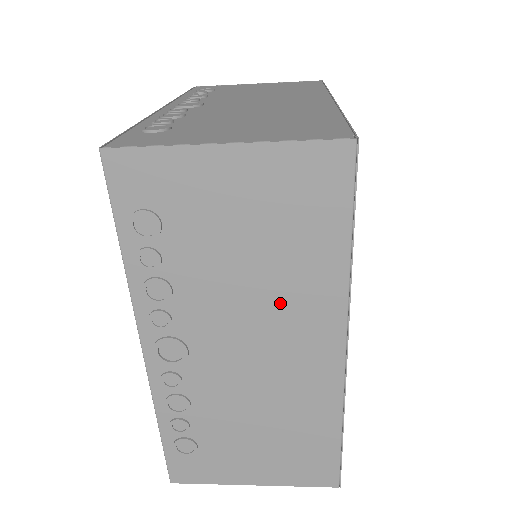
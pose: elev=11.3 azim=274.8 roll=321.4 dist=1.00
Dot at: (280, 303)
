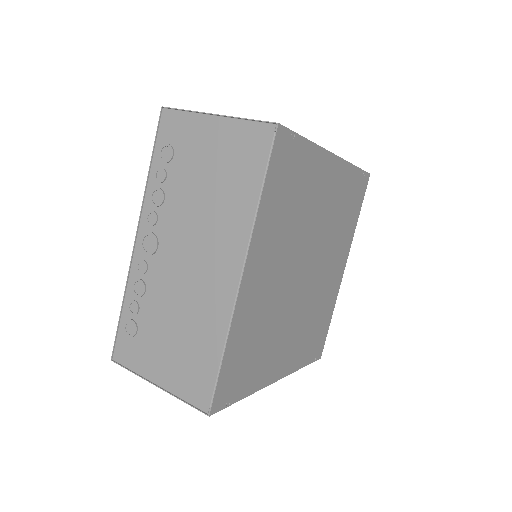
Dot at: occluded
